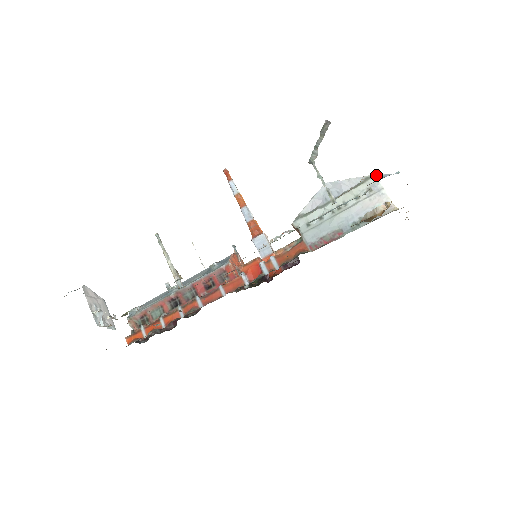
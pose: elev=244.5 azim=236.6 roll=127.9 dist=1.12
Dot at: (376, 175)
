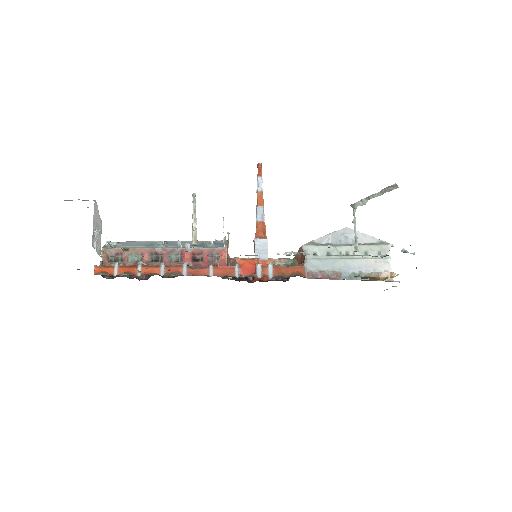
Dot at: (390, 244)
